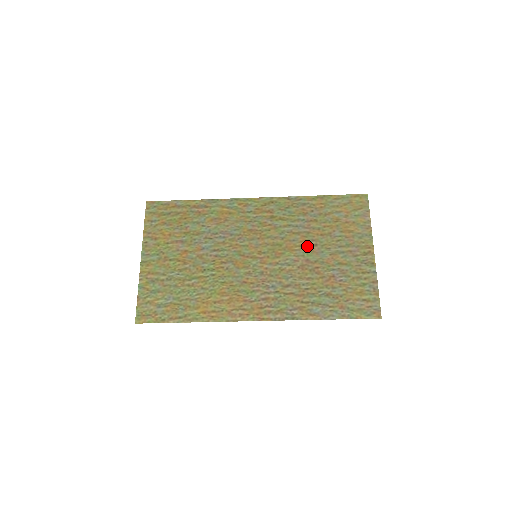
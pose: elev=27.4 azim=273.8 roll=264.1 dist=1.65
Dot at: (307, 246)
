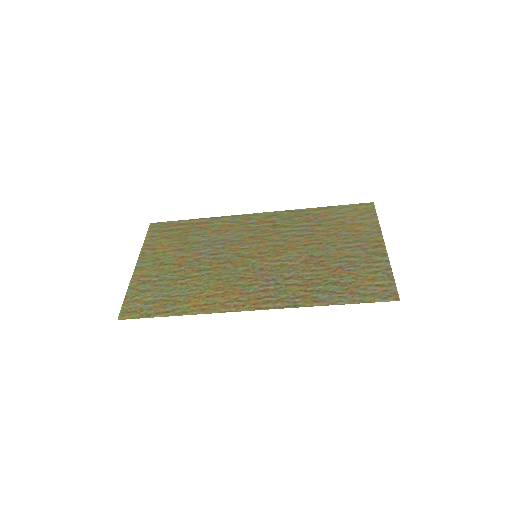
Dot at: (311, 245)
